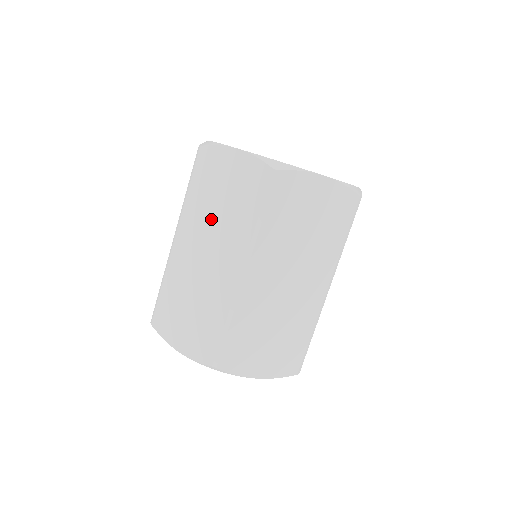
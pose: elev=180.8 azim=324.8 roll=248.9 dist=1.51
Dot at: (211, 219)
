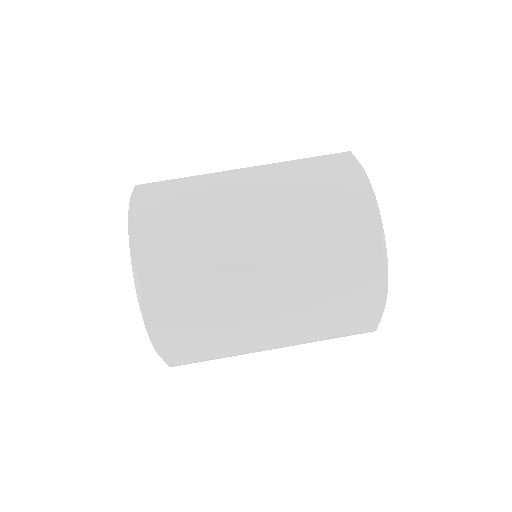
Dot at: (292, 202)
